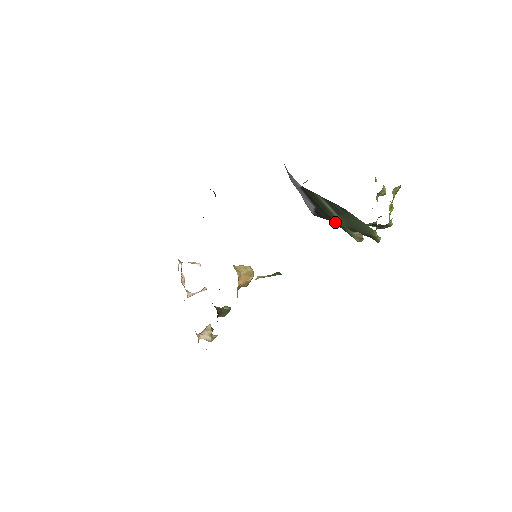
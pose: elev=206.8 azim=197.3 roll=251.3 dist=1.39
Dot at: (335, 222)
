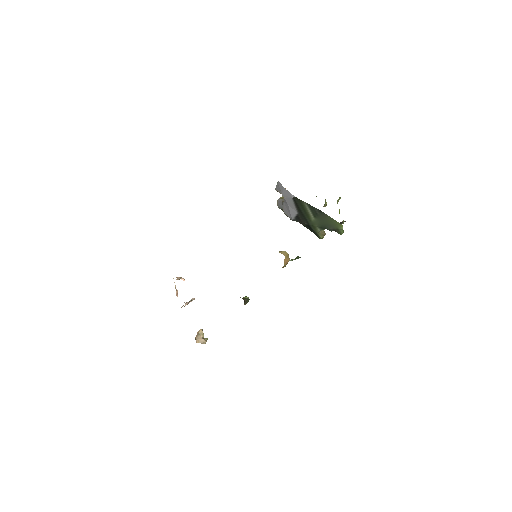
Dot at: (309, 224)
